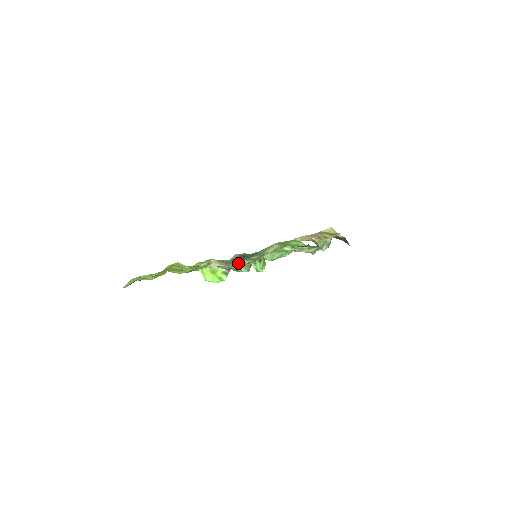
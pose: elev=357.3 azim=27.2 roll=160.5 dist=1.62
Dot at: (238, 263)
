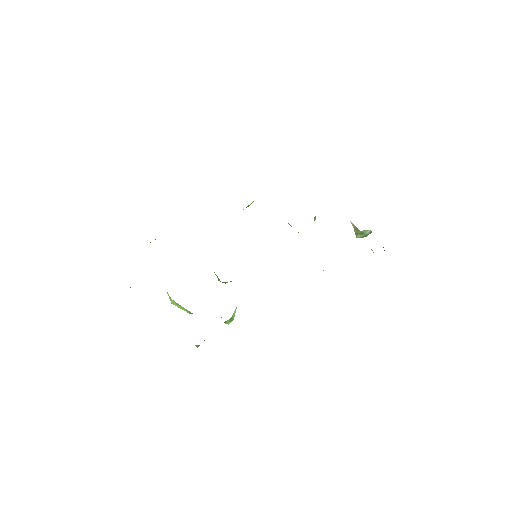
Dot at: occluded
